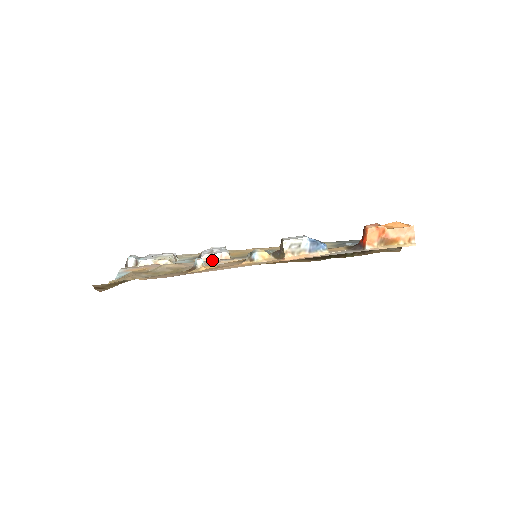
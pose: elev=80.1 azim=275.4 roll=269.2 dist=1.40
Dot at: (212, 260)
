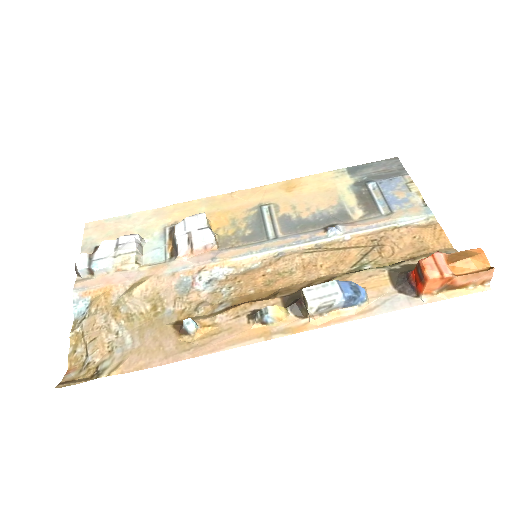
Dot at: (194, 255)
